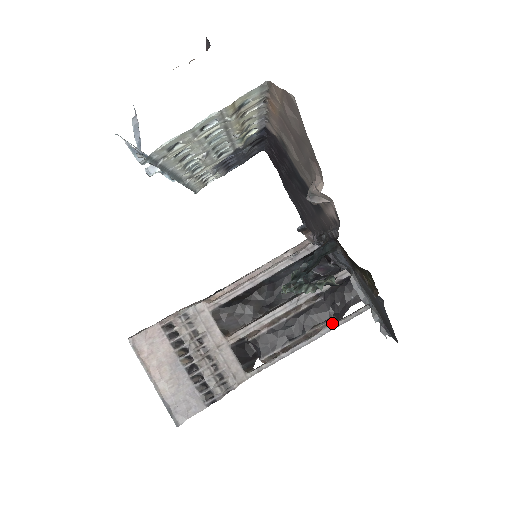
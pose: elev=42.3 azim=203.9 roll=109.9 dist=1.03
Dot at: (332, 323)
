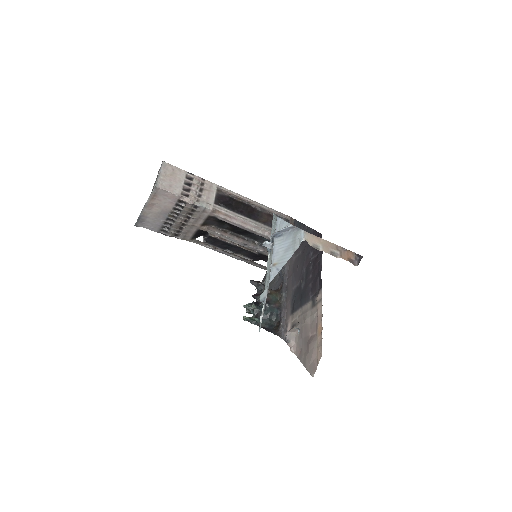
Dot at: (247, 260)
